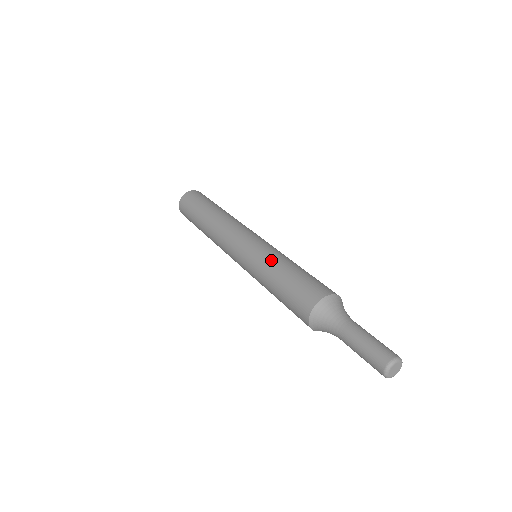
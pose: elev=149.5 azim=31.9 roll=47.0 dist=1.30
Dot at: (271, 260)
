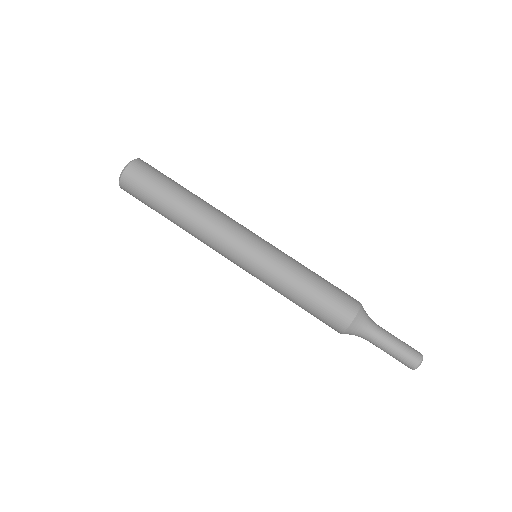
Dot at: (288, 277)
